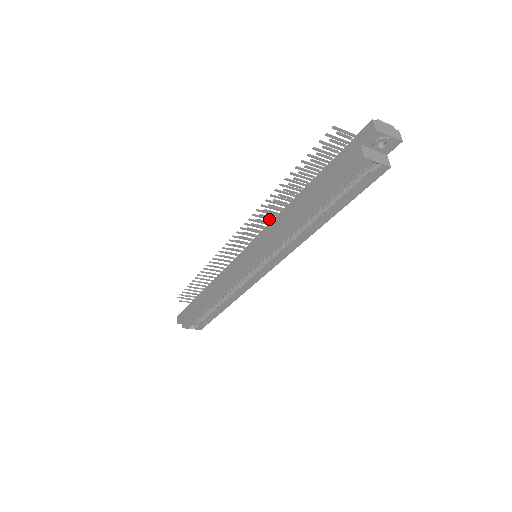
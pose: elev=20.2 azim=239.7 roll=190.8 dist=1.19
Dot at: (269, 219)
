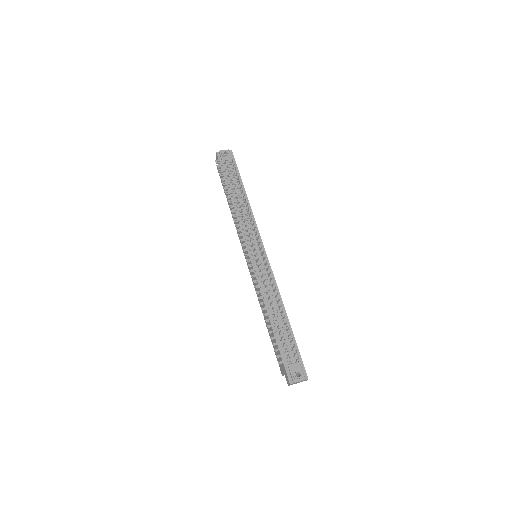
Dot at: (264, 273)
